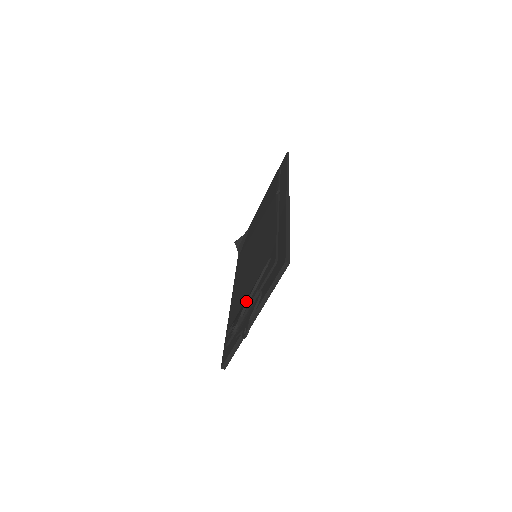
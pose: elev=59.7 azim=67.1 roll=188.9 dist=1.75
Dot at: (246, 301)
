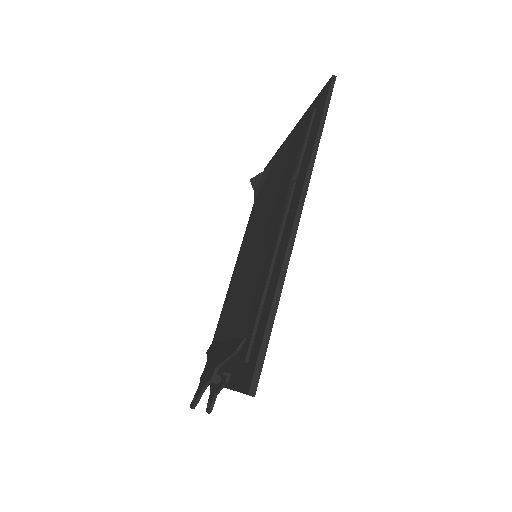
Dot at: (211, 374)
